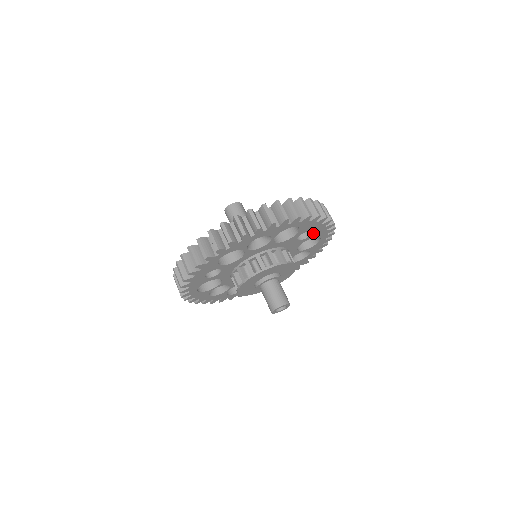
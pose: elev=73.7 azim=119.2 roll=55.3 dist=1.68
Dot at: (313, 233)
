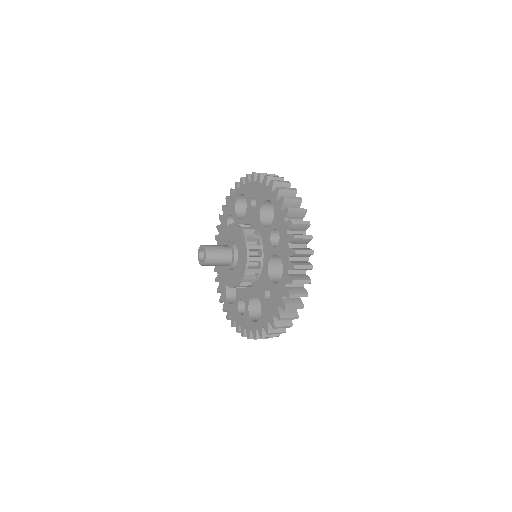
Dot at: occluded
